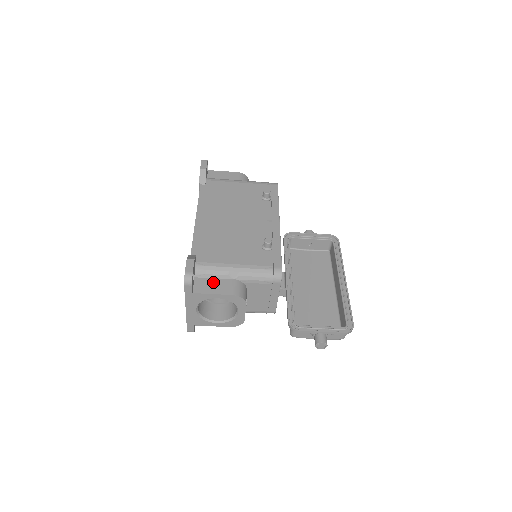
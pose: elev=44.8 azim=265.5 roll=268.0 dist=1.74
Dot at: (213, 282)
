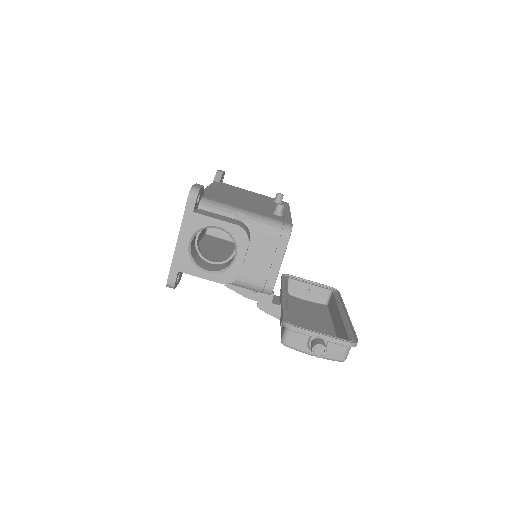
Dot at: (217, 215)
